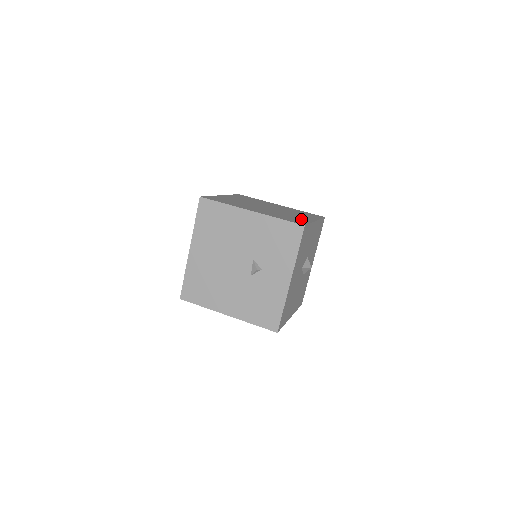
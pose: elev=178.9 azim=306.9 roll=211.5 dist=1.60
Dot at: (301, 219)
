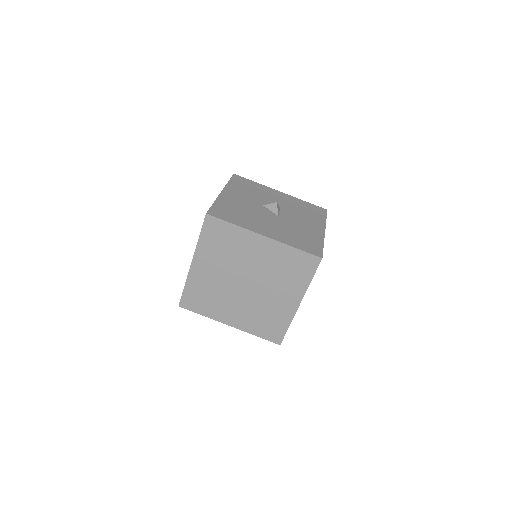
Dot at: occluded
